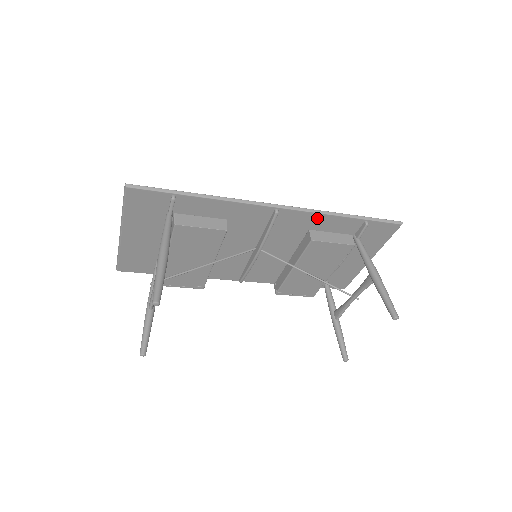
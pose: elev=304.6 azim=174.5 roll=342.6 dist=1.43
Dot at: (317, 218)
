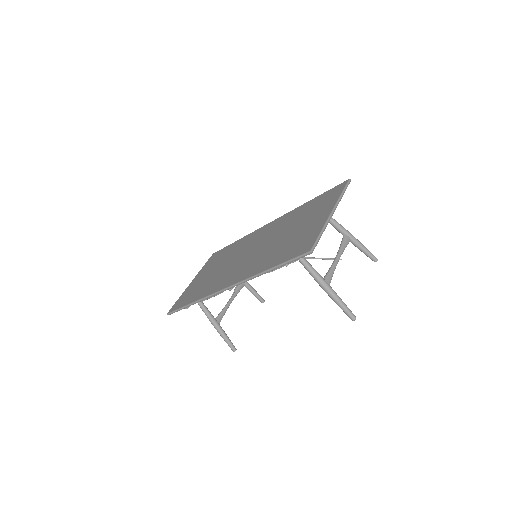
Dot at: occluded
